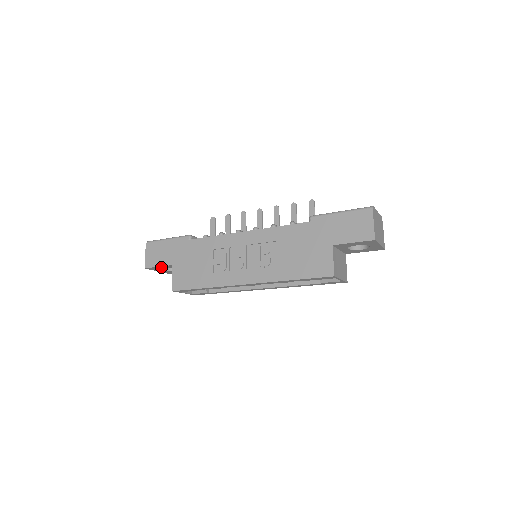
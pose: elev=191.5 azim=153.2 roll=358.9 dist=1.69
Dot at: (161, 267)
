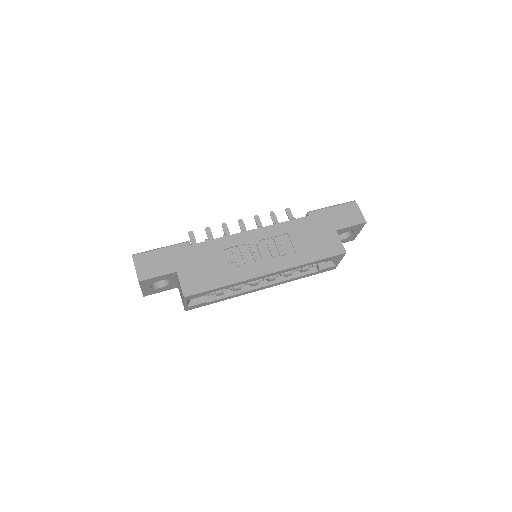
Dot at: (158, 278)
